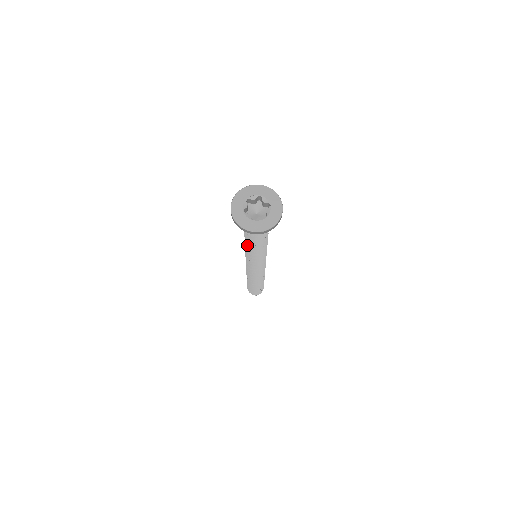
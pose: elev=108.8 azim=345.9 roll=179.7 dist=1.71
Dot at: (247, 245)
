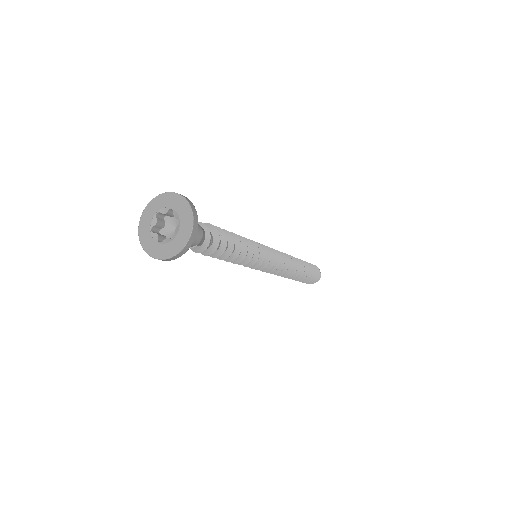
Dot at: occluded
